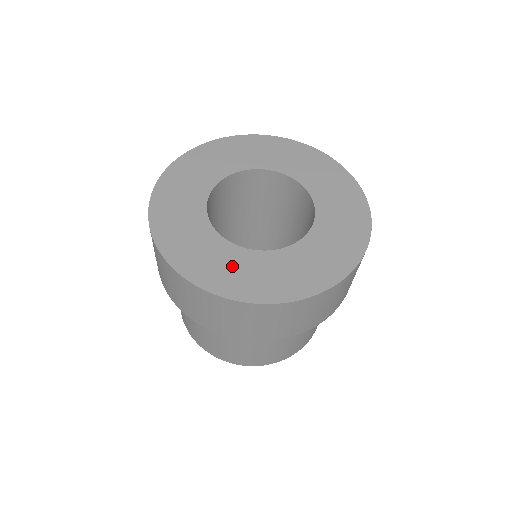
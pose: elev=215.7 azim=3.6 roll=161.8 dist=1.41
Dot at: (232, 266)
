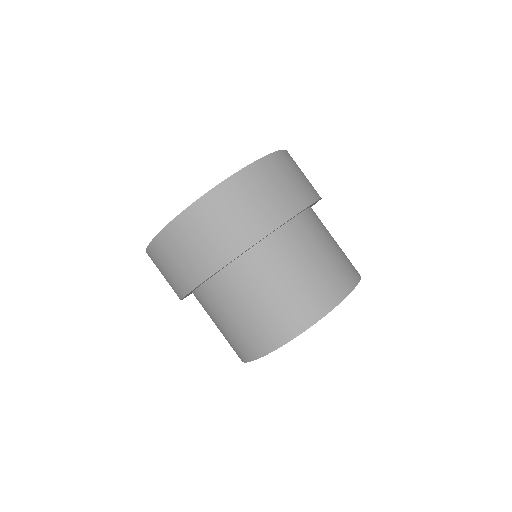
Dot at: occluded
